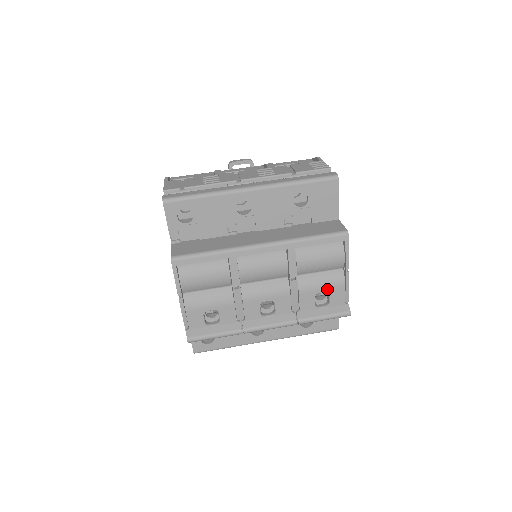
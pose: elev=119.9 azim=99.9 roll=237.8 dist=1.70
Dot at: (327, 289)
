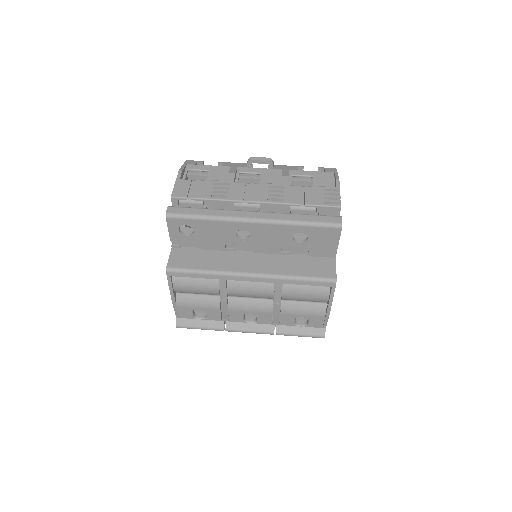
Dot at: (307, 316)
